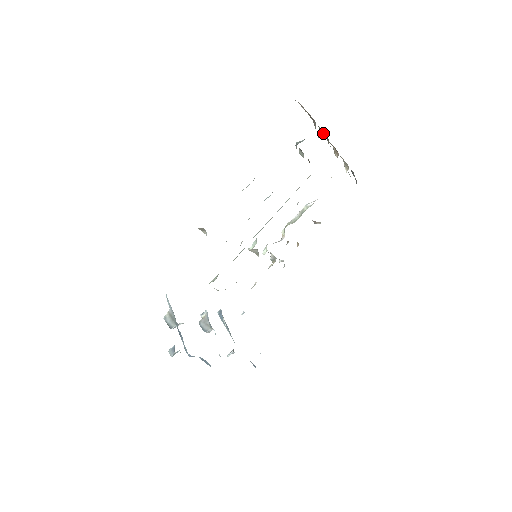
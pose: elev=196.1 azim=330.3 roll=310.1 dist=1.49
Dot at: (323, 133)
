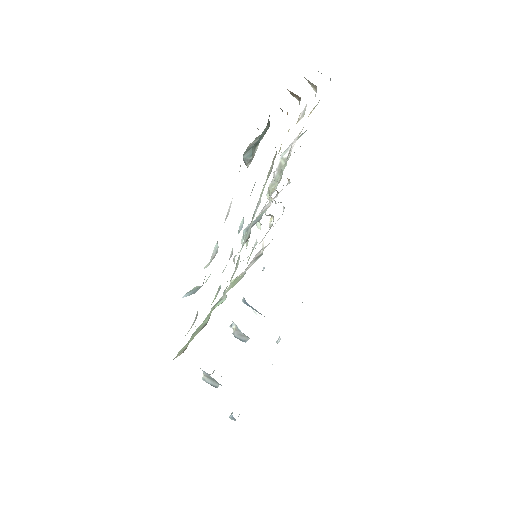
Dot at: occluded
